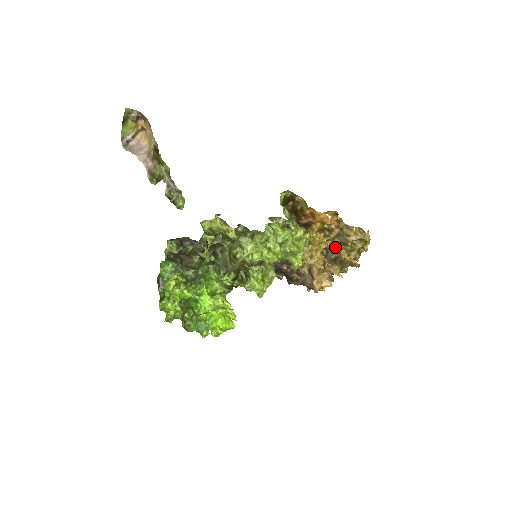
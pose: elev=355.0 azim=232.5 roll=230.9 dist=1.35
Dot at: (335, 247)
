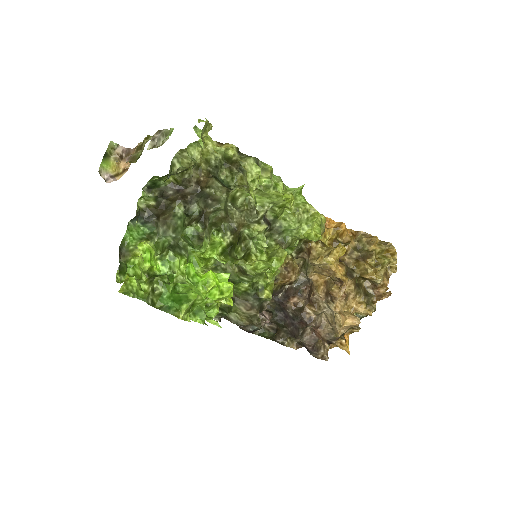
Dot at: (356, 261)
